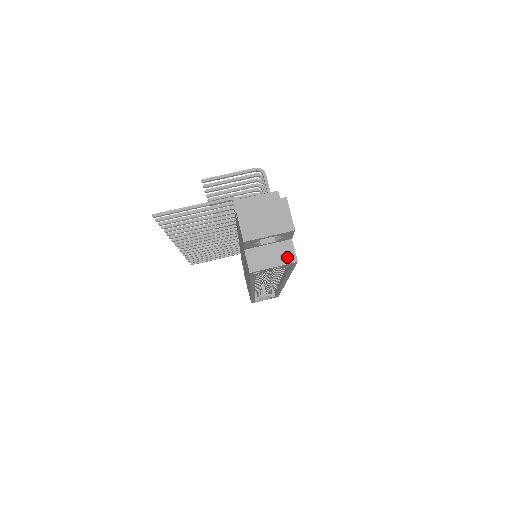
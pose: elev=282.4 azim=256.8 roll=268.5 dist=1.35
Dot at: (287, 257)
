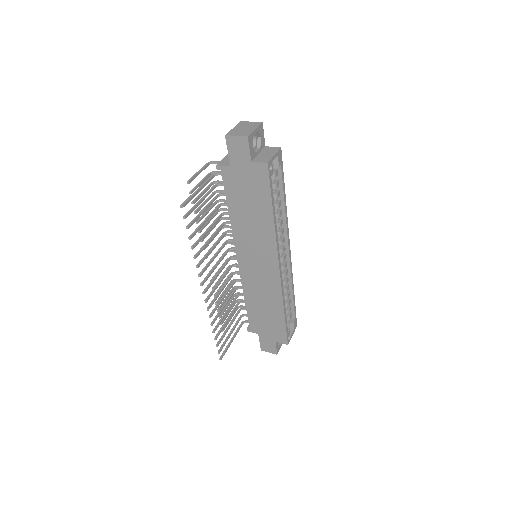
Dot at: (274, 150)
